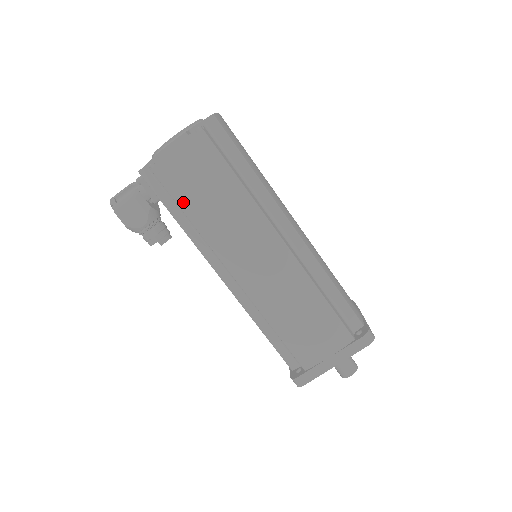
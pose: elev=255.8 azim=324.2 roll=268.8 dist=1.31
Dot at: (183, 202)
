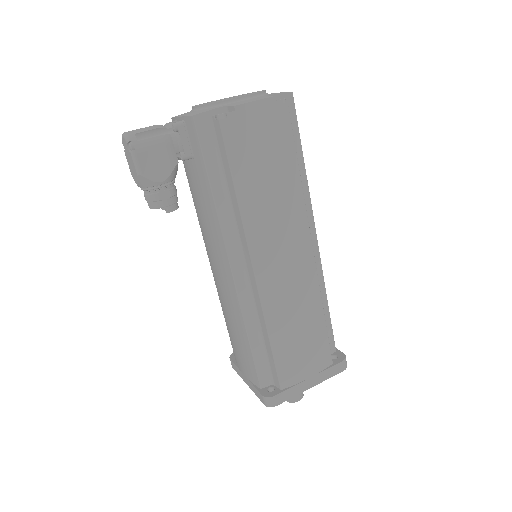
Dot at: (239, 171)
